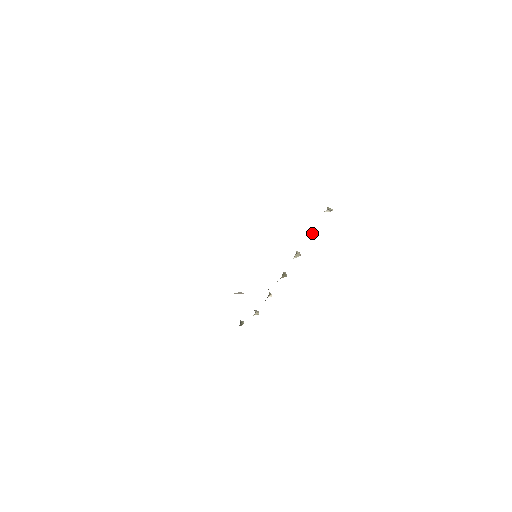
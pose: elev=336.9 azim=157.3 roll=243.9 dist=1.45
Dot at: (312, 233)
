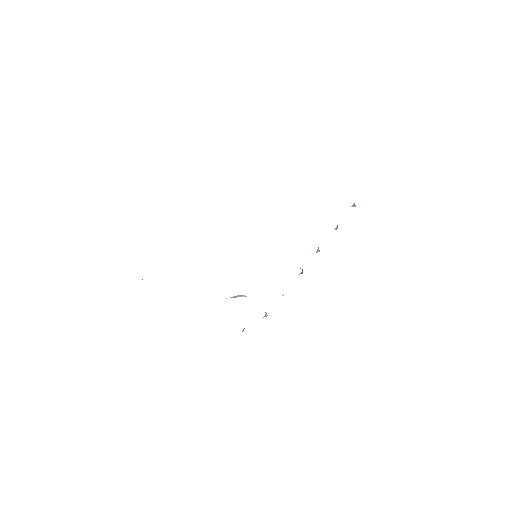
Dot at: (336, 228)
